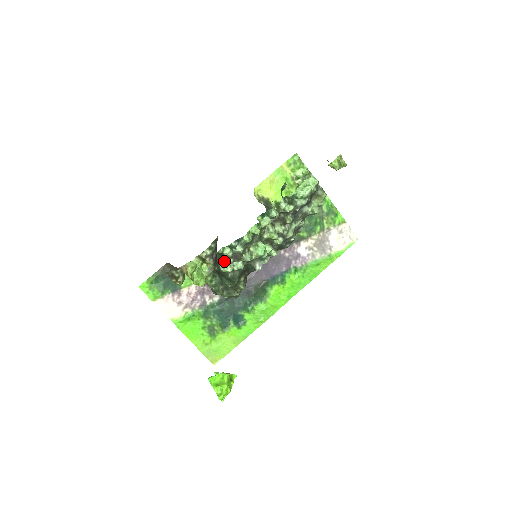
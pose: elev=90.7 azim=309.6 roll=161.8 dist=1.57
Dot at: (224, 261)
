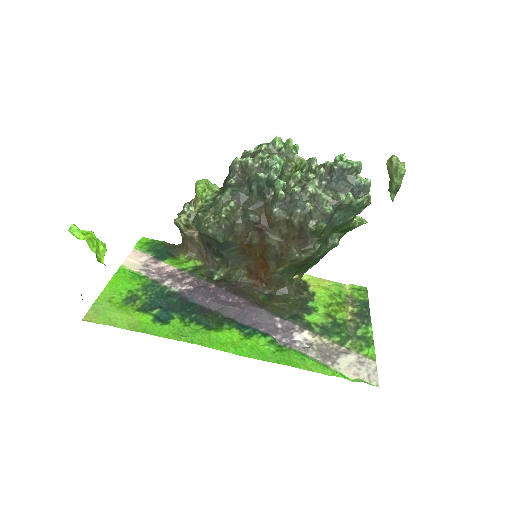
Dot at: occluded
